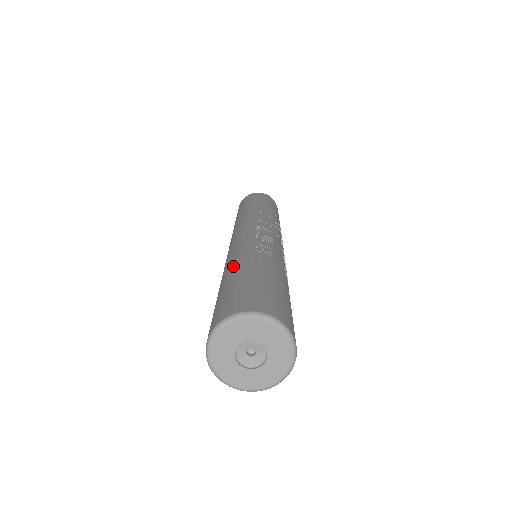
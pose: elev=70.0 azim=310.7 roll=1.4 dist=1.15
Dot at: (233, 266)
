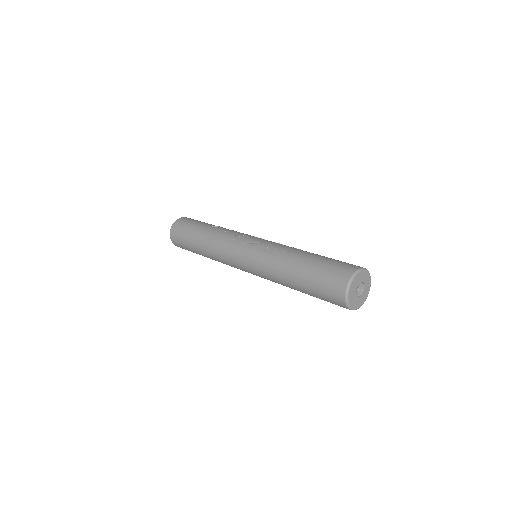
Dot at: (289, 274)
